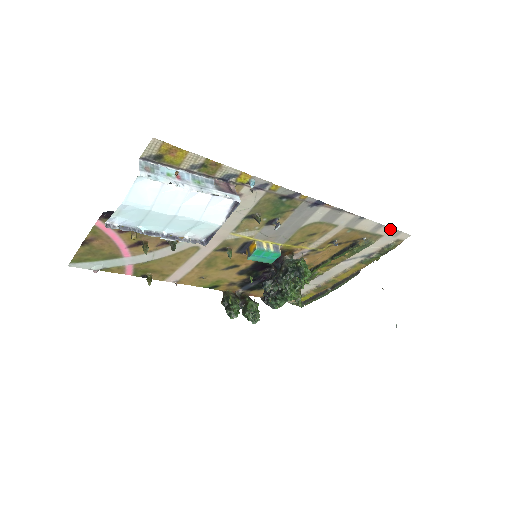
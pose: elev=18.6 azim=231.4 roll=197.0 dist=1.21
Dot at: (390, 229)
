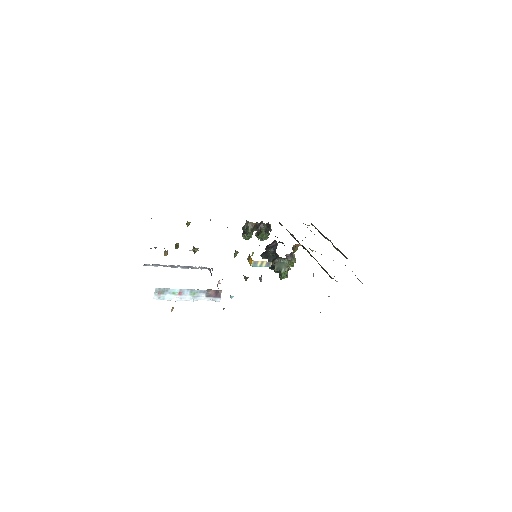
Dot at: occluded
